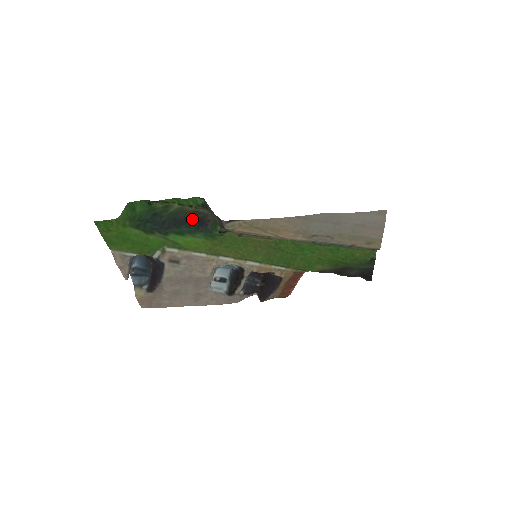
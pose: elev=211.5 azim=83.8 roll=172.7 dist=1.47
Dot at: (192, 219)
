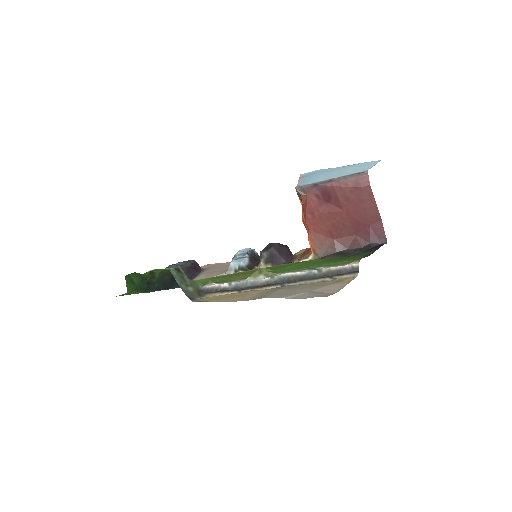
Dot at: occluded
